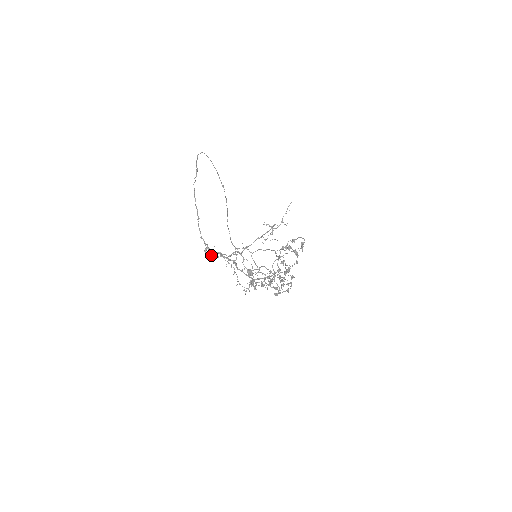
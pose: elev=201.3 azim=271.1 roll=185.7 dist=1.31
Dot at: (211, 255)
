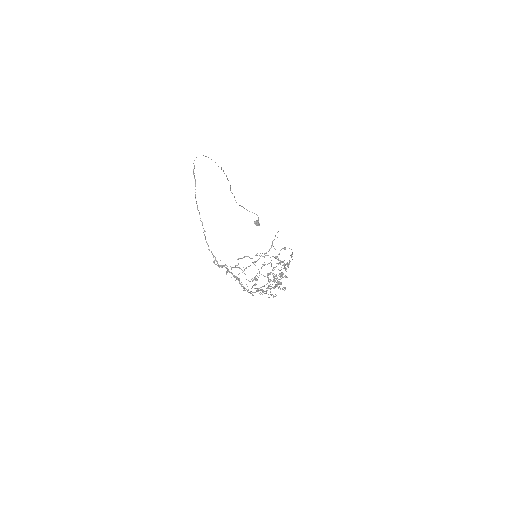
Dot at: (219, 267)
